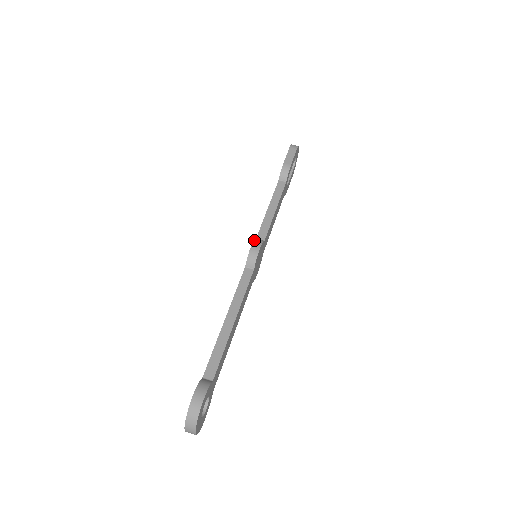
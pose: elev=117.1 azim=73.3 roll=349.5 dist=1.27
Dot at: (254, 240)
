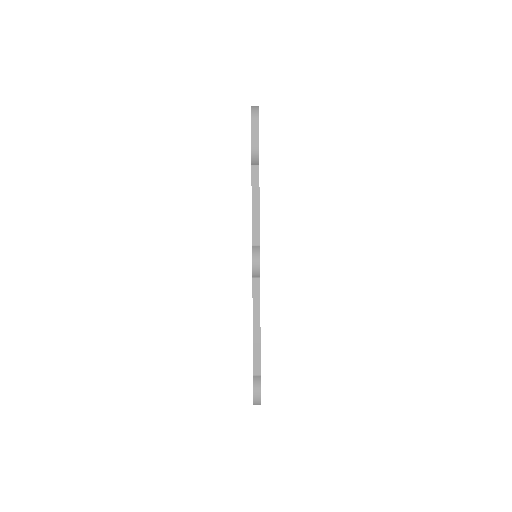
Dot at: (252, 254)
